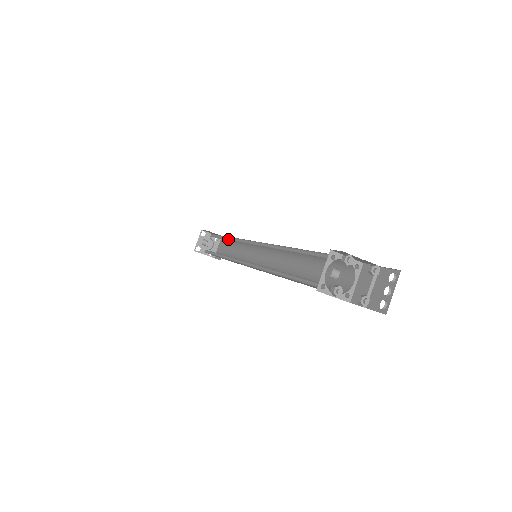
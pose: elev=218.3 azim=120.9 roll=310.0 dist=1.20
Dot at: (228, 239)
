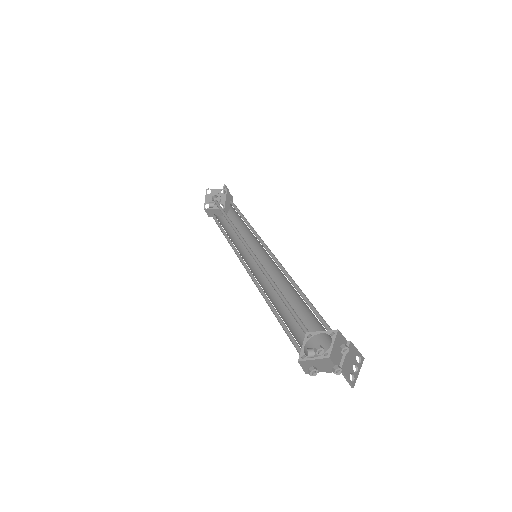
Dot at: (230, 222)
